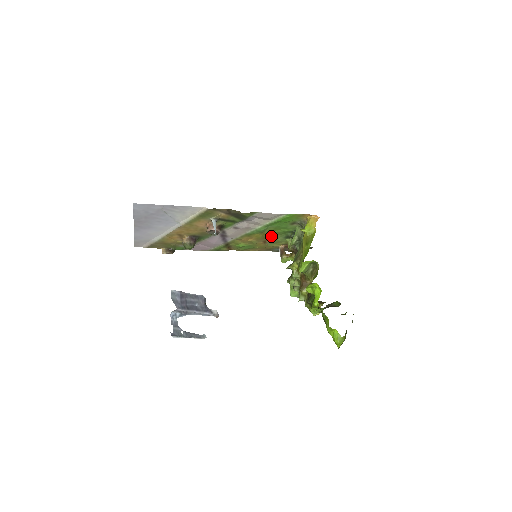
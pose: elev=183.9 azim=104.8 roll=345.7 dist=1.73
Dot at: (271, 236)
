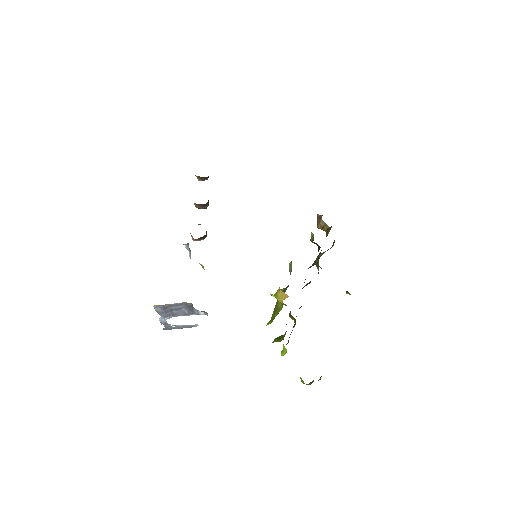
Dot at: occluded
